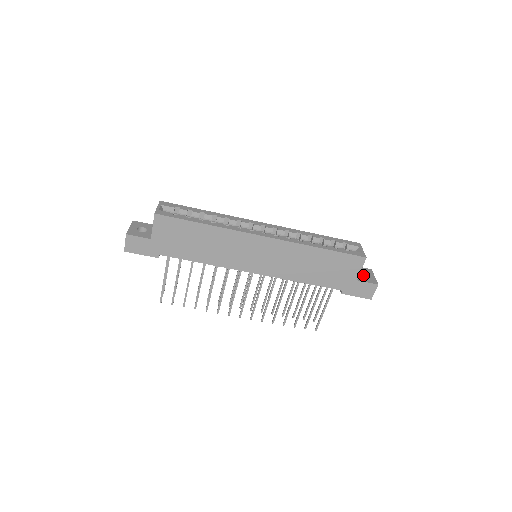
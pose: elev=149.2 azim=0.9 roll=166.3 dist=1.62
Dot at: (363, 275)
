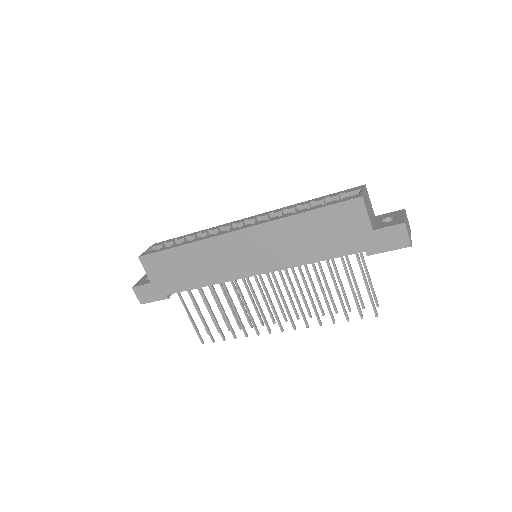
Dot at: occluded
